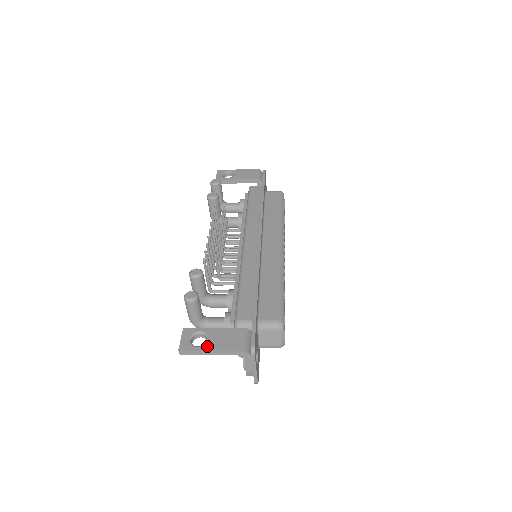
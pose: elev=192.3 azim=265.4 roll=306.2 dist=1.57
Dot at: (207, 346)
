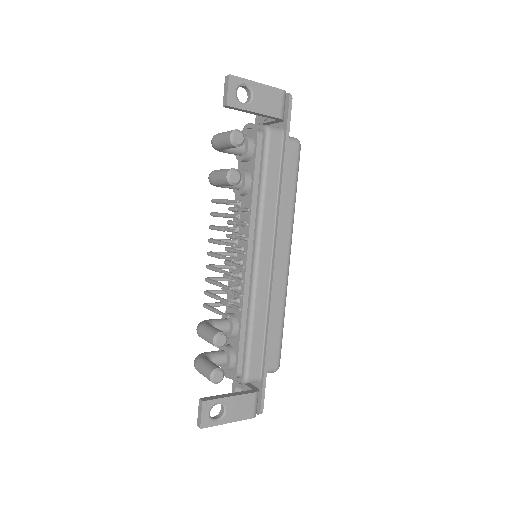
Dot at: (225, 419)
